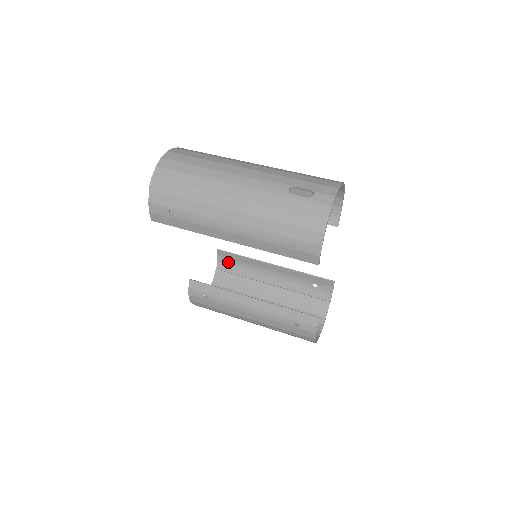
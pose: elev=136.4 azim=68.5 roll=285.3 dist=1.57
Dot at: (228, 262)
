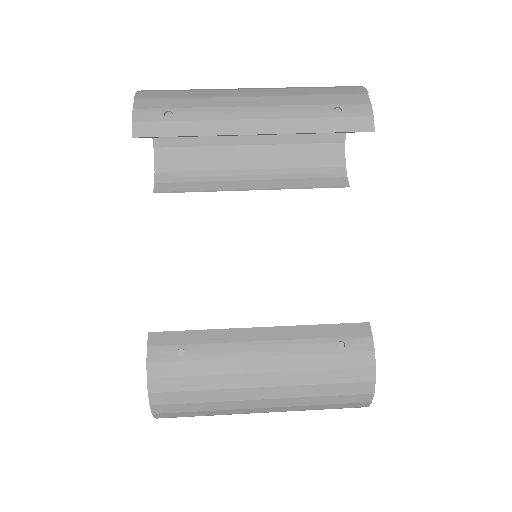
Dot at: occluded
